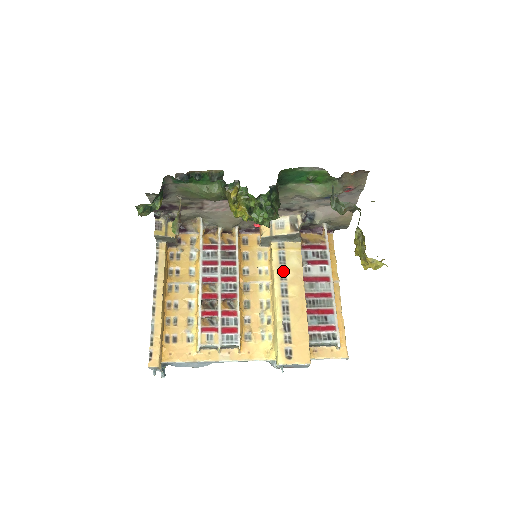
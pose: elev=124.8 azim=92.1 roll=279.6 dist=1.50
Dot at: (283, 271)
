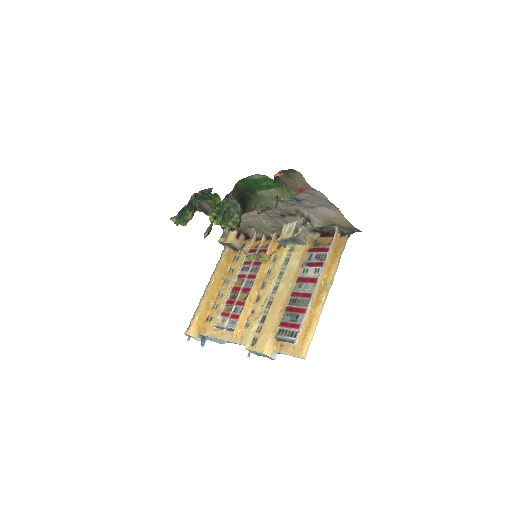
Dot at: (283, 271)
